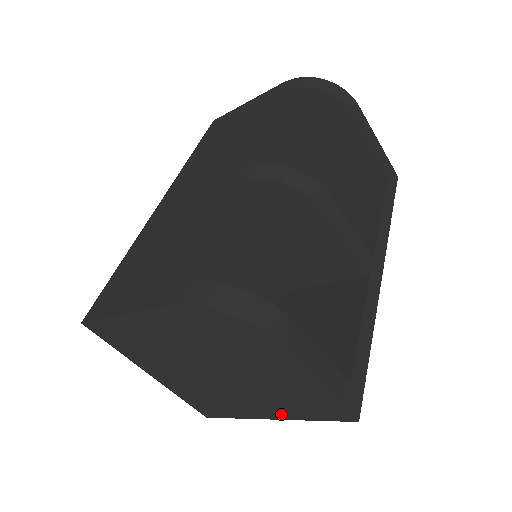
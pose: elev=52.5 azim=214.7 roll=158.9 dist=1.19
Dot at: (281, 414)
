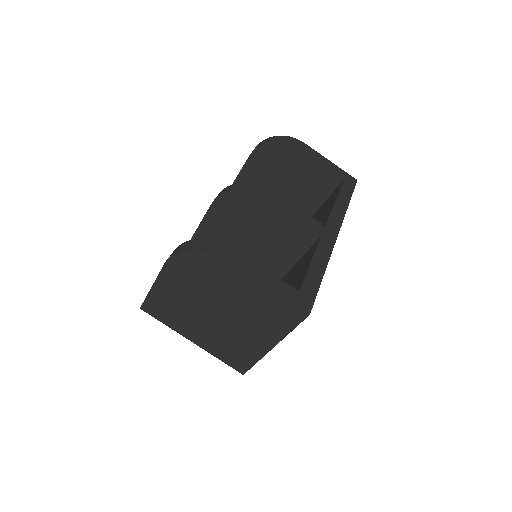
Dot at: (272, 337)
